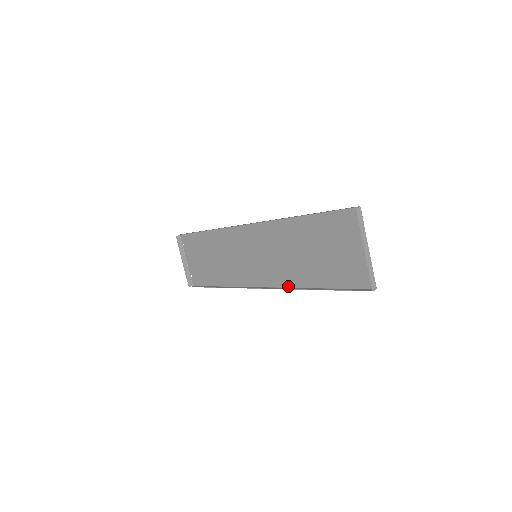
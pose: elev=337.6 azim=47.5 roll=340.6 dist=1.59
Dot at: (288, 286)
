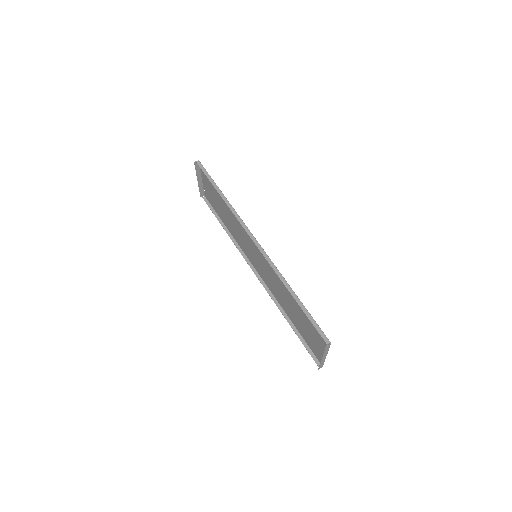
Dot at: (273, 294)
